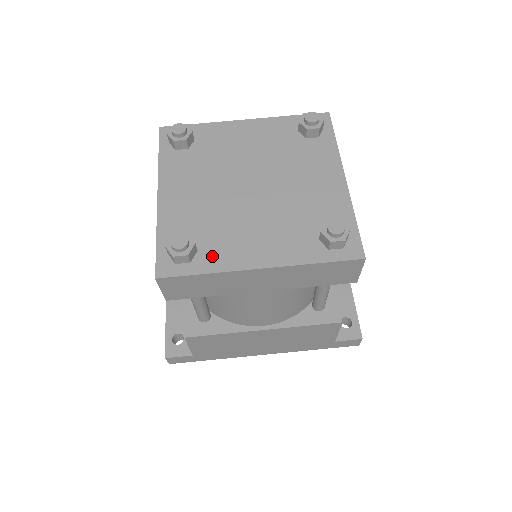
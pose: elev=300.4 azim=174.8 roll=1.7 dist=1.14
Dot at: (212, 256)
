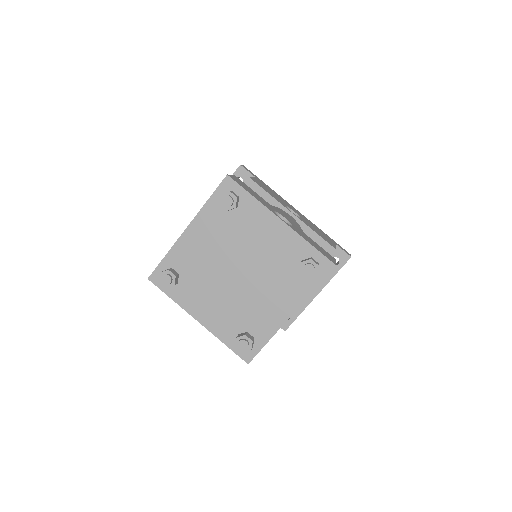
Dot at: (182, 293)
